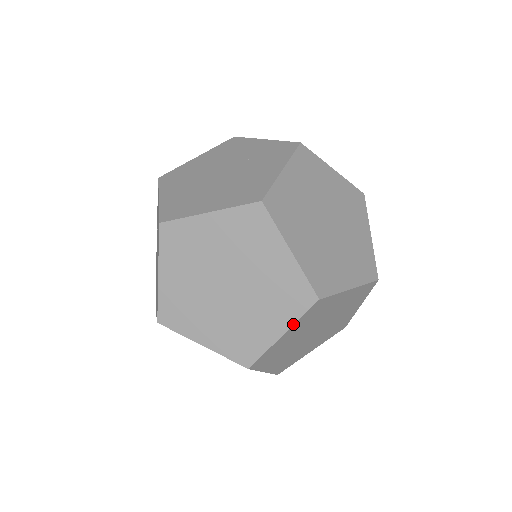
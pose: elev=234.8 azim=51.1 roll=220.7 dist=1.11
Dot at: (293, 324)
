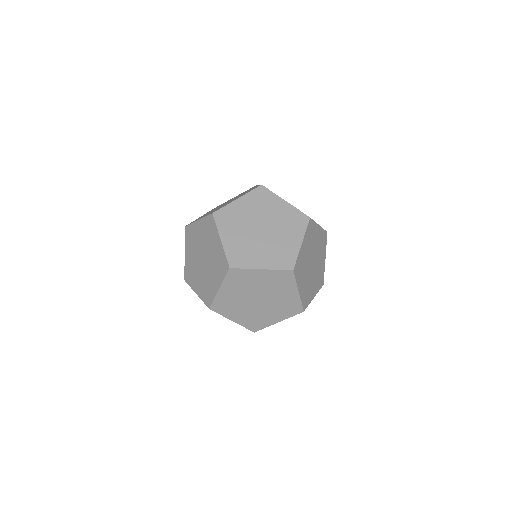
Dot at: (272, 269)
